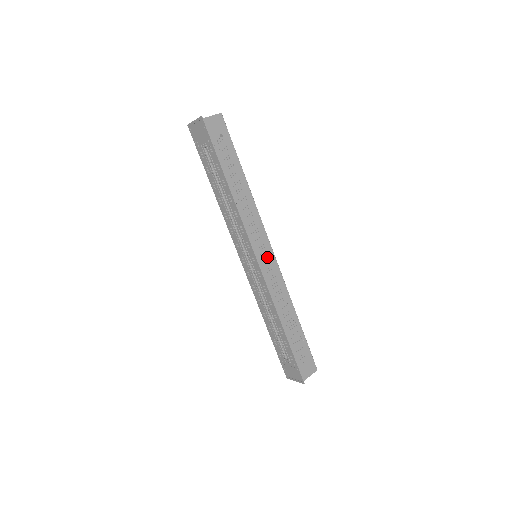
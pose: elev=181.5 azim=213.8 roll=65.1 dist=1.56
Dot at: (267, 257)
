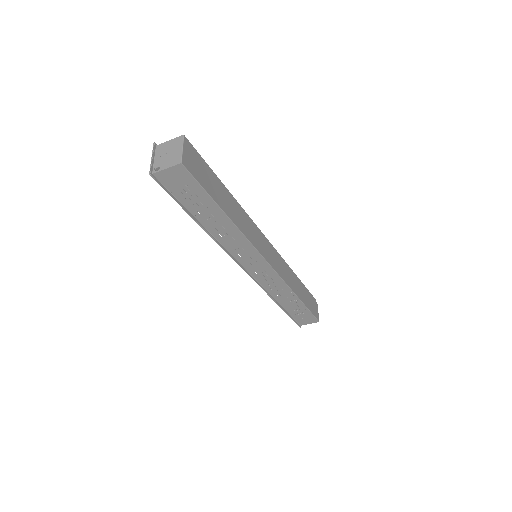
Dot at: (262, 269)
